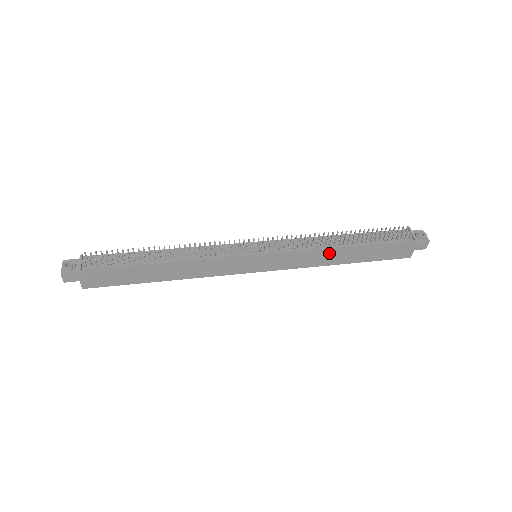
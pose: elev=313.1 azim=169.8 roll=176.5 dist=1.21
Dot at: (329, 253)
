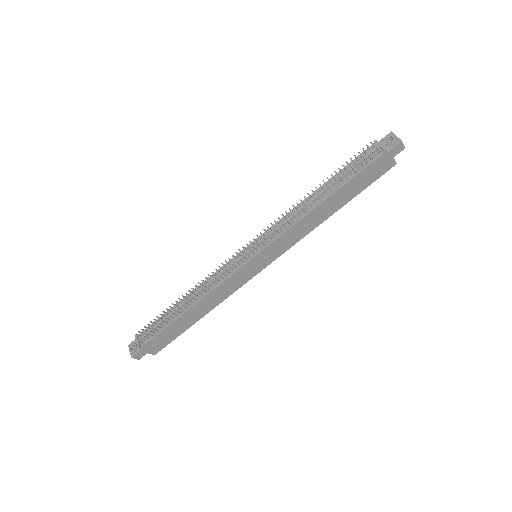
Dot at: (313, 216)
